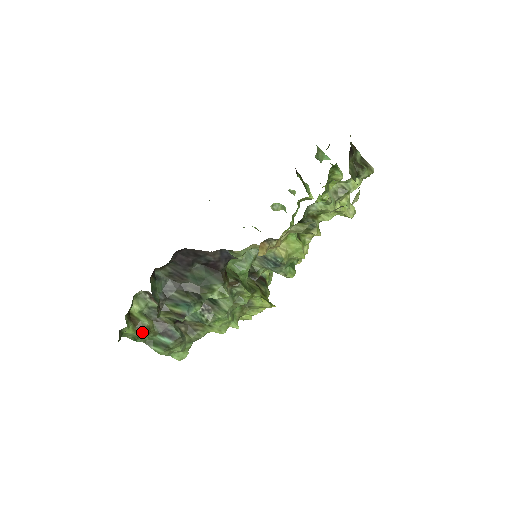
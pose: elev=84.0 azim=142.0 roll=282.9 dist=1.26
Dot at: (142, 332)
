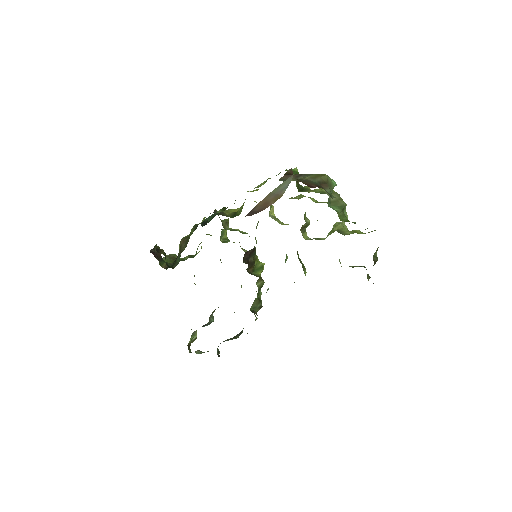
Dot at: (194, 340)
